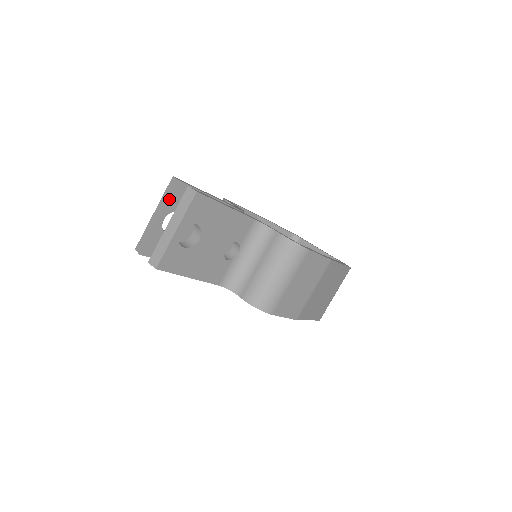
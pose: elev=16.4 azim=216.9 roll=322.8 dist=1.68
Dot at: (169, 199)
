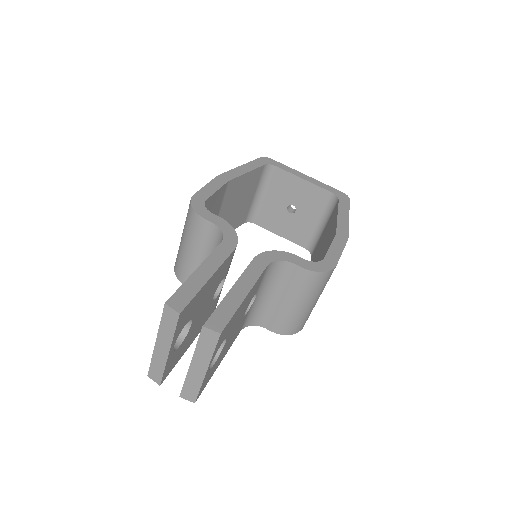
Dot at: (175, 333)
